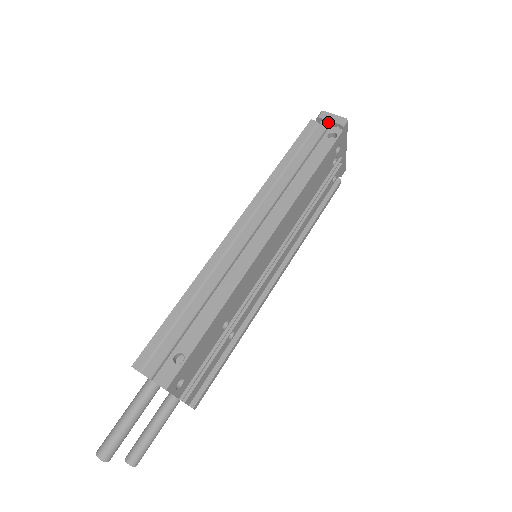
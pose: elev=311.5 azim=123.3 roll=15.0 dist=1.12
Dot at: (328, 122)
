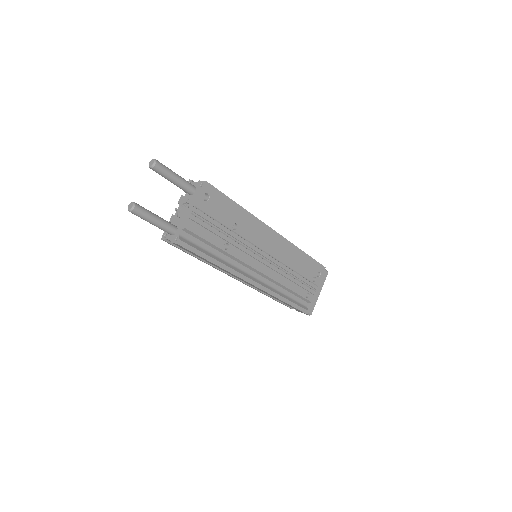
Dot at: occluded
